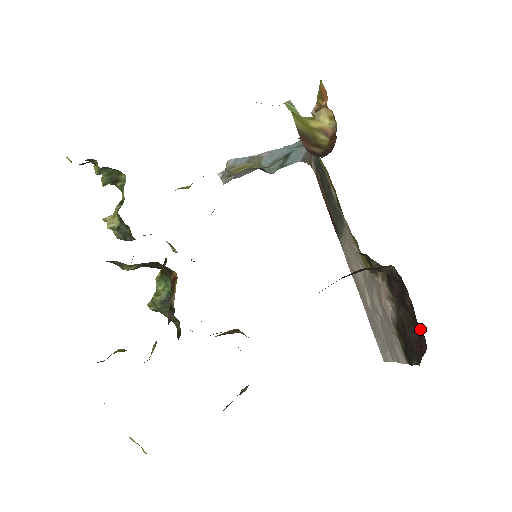
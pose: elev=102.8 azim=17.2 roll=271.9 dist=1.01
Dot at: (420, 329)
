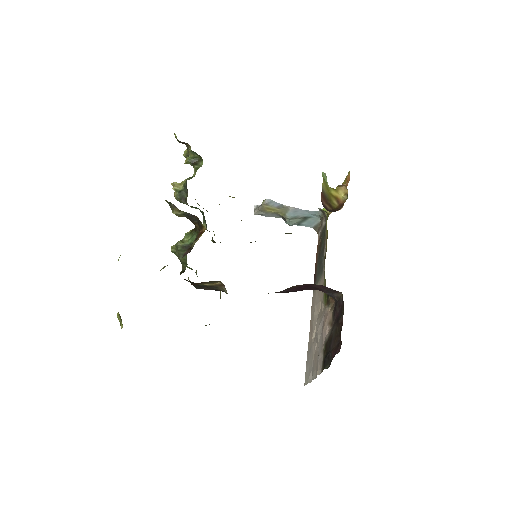
Dot at: occluded
